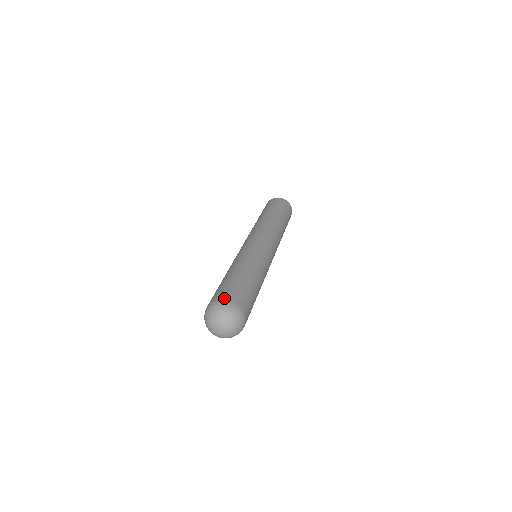
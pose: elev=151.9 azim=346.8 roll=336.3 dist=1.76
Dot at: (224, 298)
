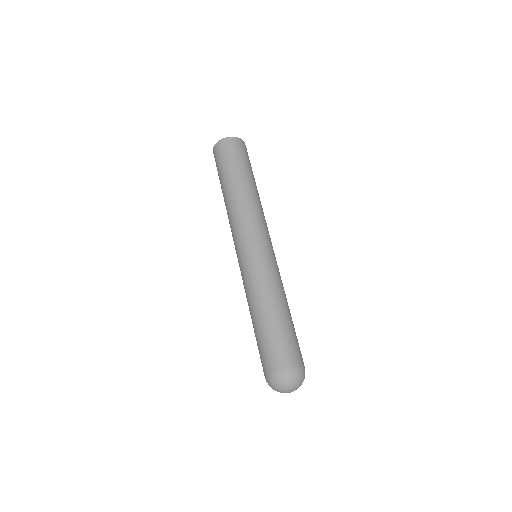
Dot at: (276, 369)
